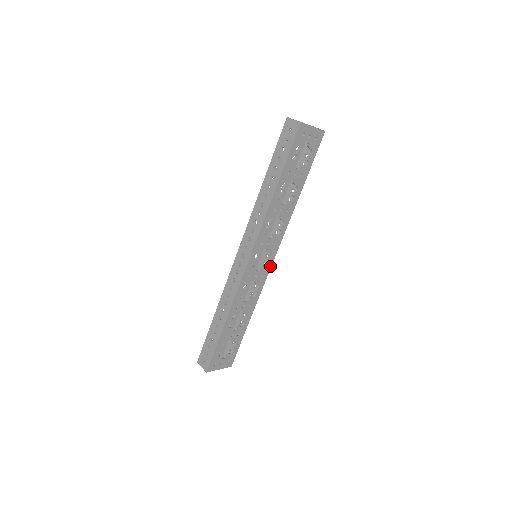
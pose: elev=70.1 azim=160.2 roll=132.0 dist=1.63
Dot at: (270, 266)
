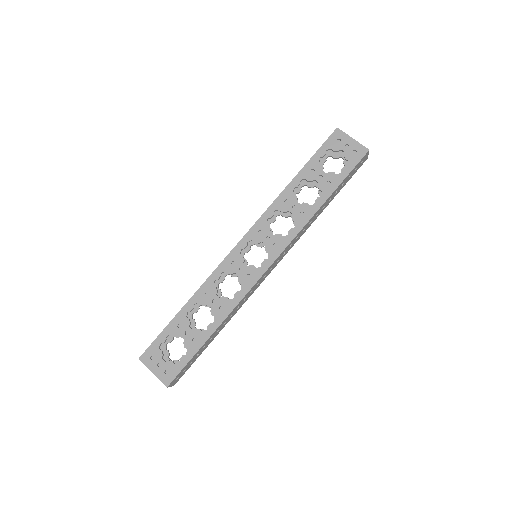
Dot at: (263, 272)
